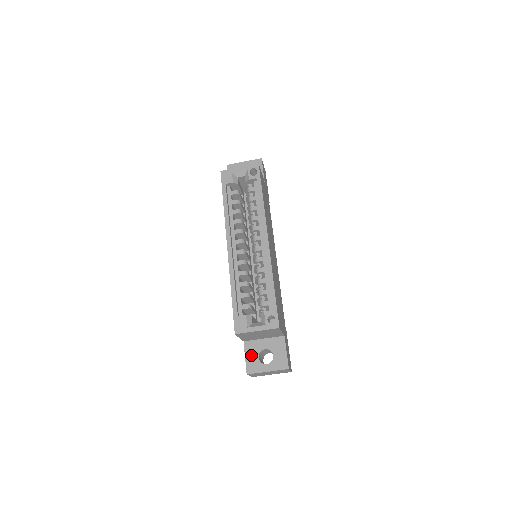
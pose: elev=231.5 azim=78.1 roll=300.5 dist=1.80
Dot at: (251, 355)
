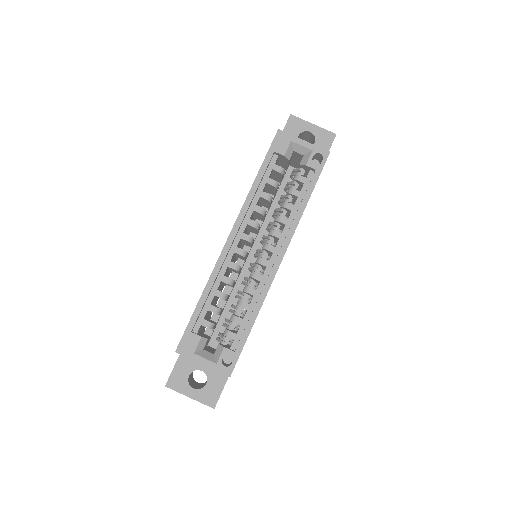
Dot at: (182, 368)
